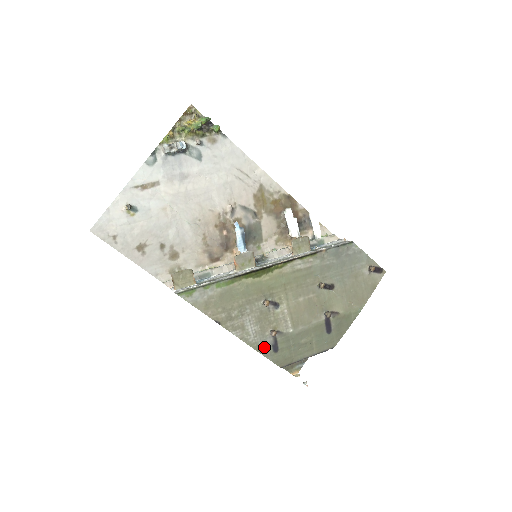
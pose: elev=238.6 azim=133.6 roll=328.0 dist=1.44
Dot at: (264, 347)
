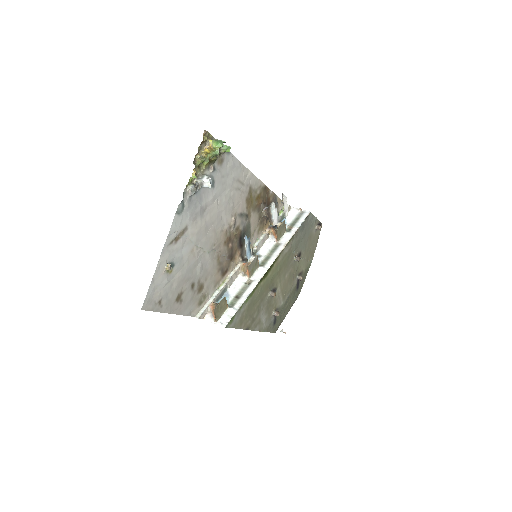
Dot at: (270, 326)
